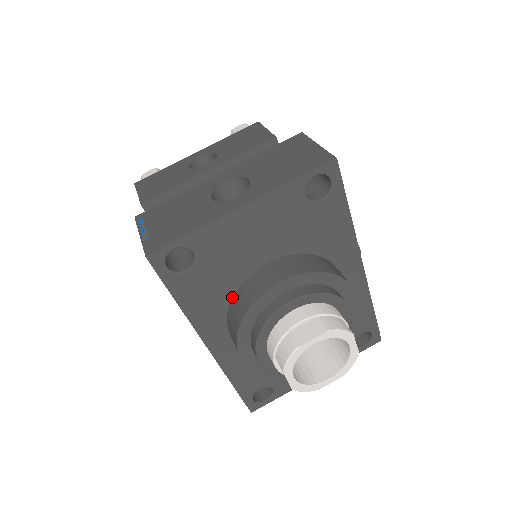
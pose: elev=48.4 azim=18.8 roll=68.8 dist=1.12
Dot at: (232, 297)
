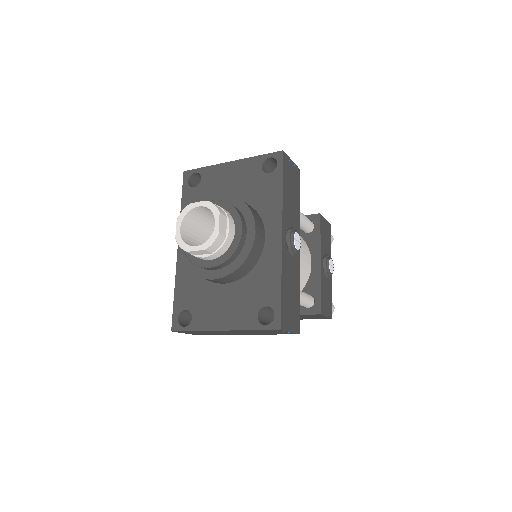
Dot at: occluded
